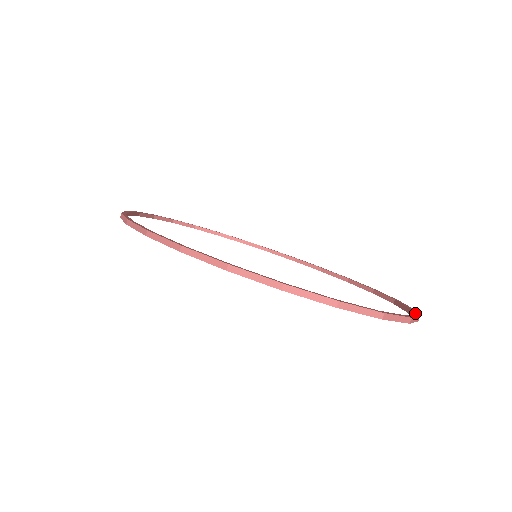
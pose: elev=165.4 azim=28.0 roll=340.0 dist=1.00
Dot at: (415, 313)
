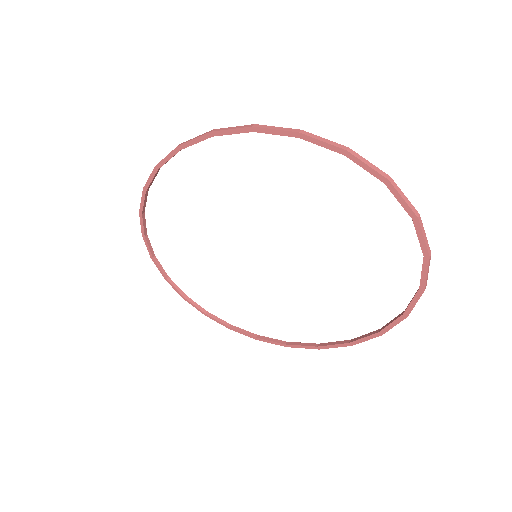
Dot at: (420, 289)
